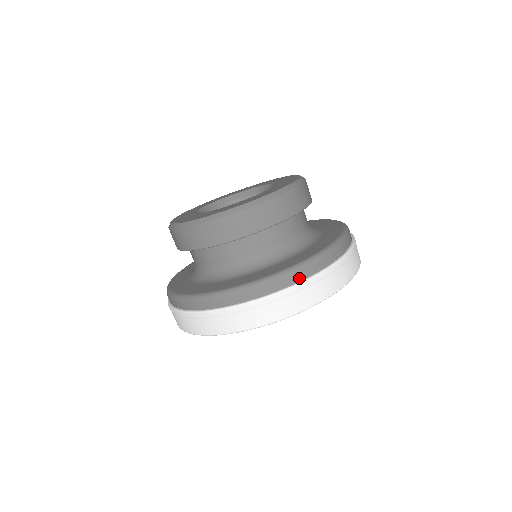
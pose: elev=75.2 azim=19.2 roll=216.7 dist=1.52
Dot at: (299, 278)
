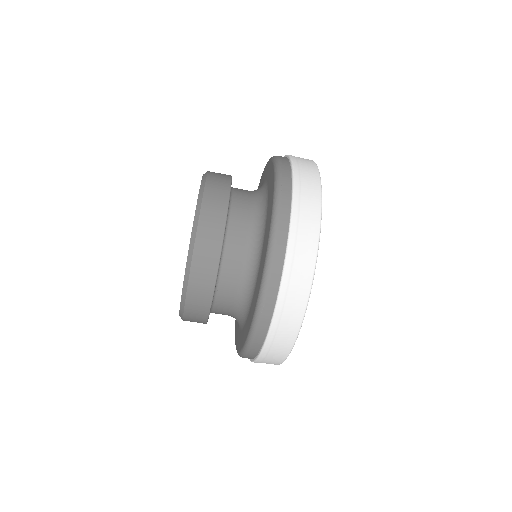
Dot at: (285, 227)
